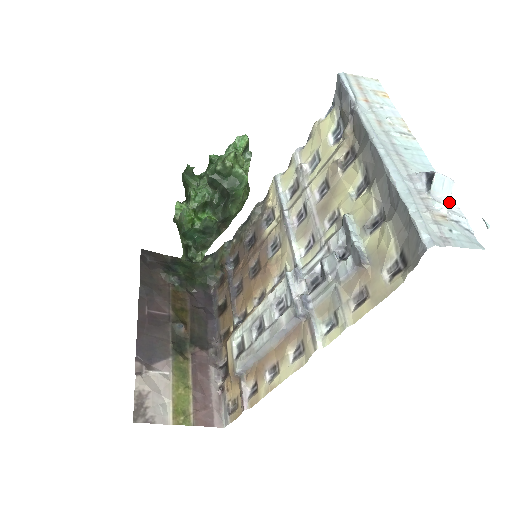
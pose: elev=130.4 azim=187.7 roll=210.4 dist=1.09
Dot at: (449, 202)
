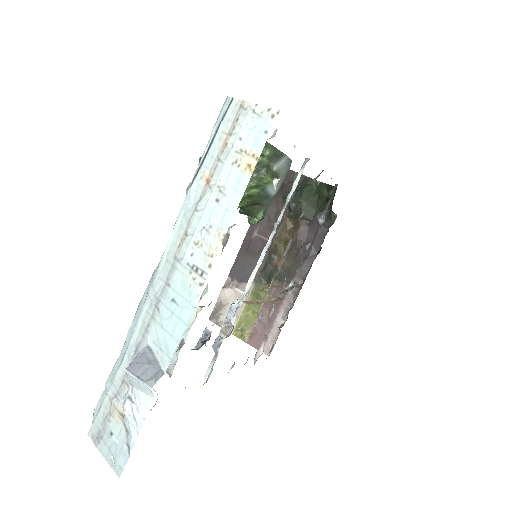
Dot at: (143, 404)
